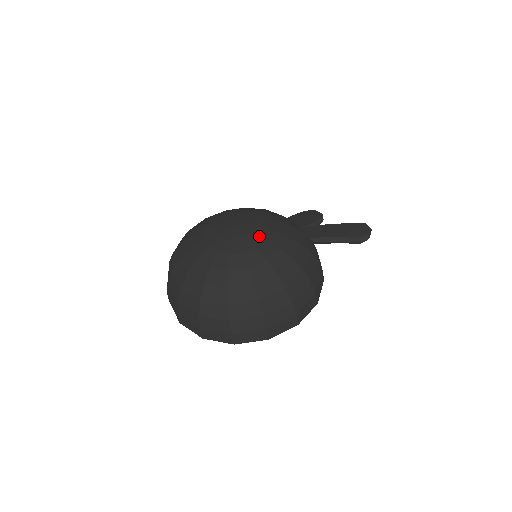
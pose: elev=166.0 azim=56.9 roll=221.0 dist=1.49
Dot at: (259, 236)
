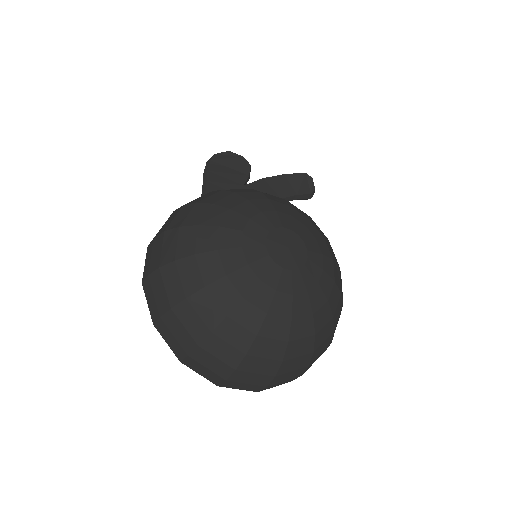
Dot at: (317, 252)
